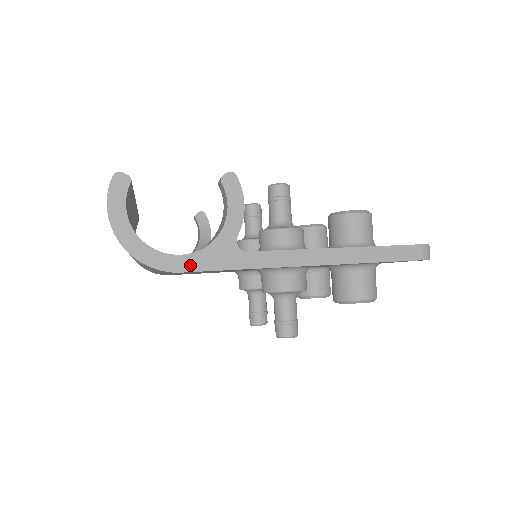
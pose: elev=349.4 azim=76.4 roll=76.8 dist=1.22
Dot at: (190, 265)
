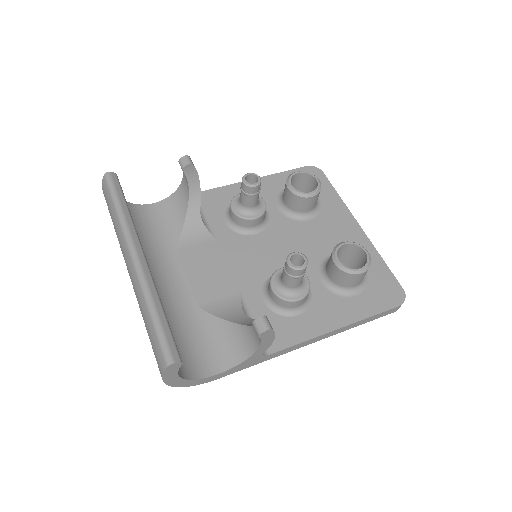
Dot at: (226, 374)
